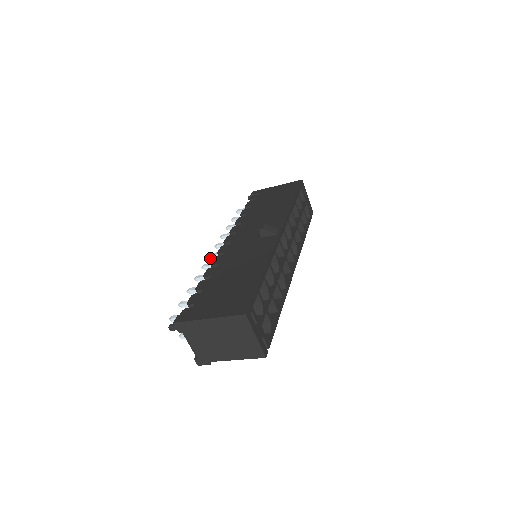
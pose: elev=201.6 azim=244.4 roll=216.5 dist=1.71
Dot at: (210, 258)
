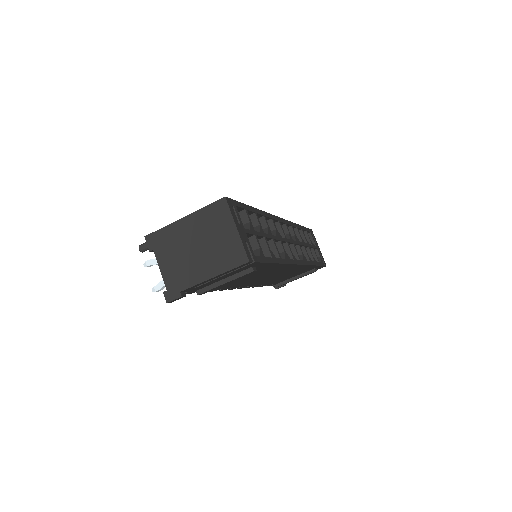
Dot at: occluded
